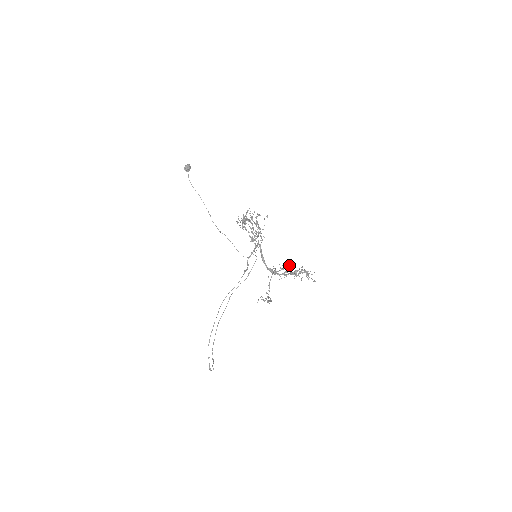
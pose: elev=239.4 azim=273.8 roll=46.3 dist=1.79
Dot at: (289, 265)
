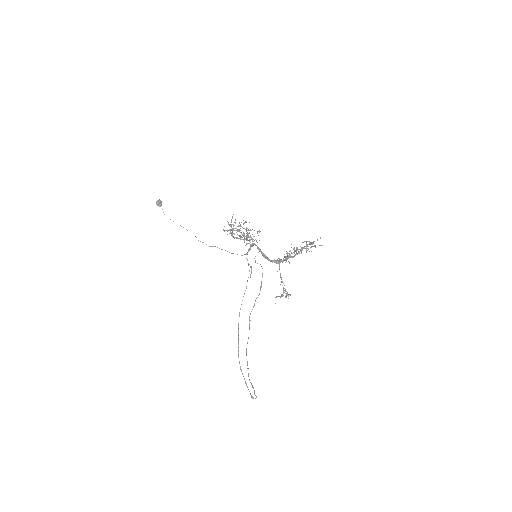
Dot at: occluded
